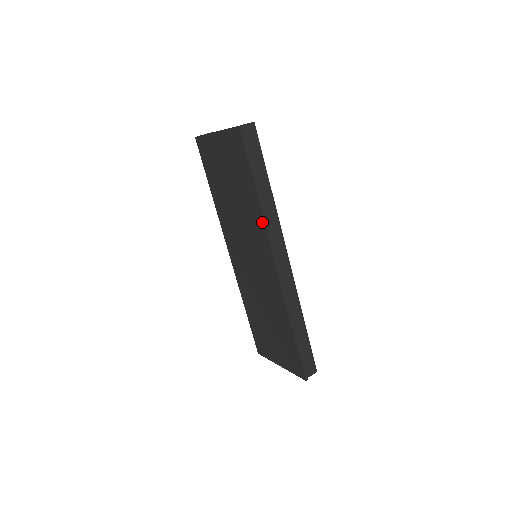
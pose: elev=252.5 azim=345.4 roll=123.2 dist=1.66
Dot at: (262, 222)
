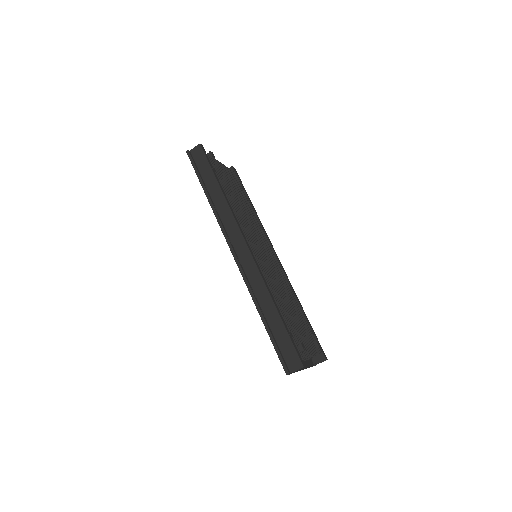
Dot at: (218, 219)
